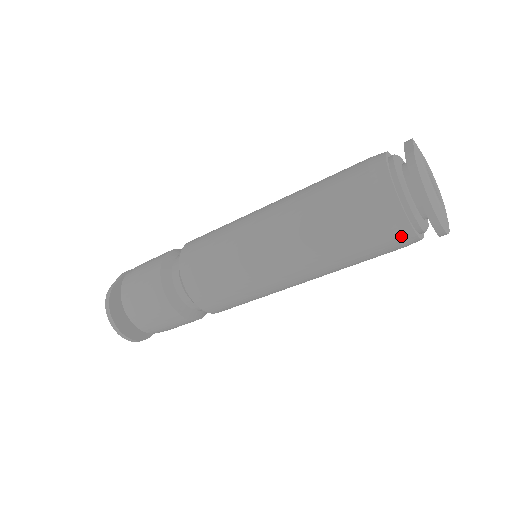
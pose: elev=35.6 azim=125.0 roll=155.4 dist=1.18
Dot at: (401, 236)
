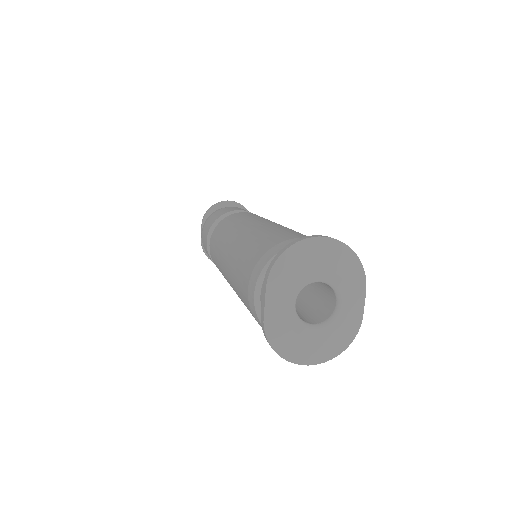
Dot at: occluded
